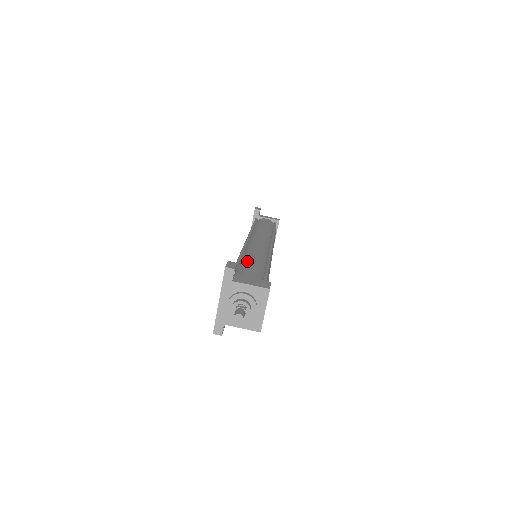
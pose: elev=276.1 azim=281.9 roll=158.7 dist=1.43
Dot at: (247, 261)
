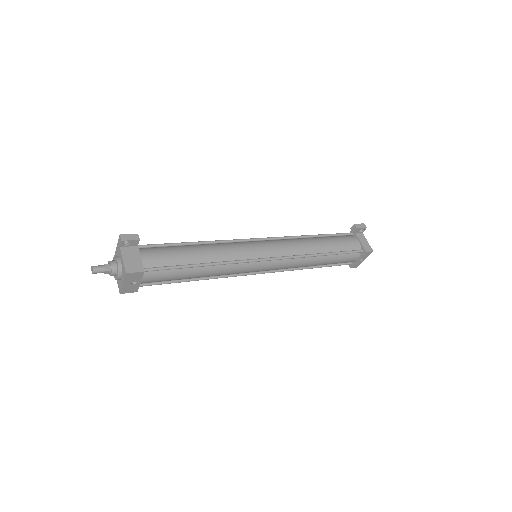
Dot at: (189, 248)
